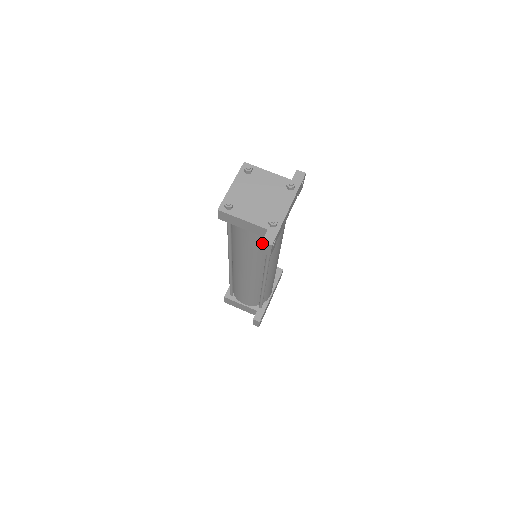
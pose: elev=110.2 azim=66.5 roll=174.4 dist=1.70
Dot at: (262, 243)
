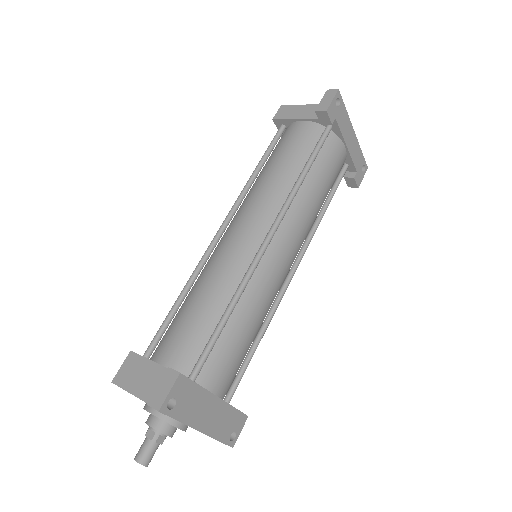
Dot at: (326, 92)
